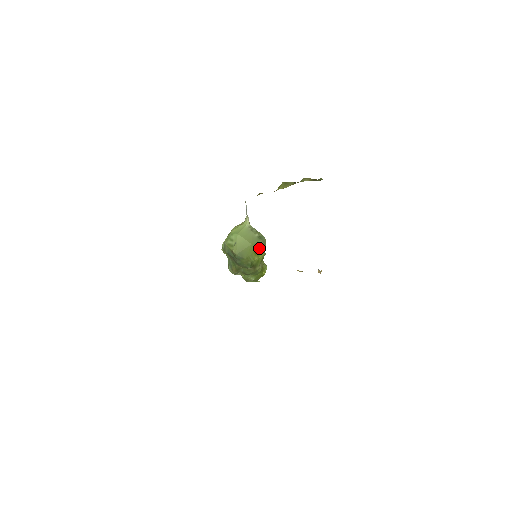
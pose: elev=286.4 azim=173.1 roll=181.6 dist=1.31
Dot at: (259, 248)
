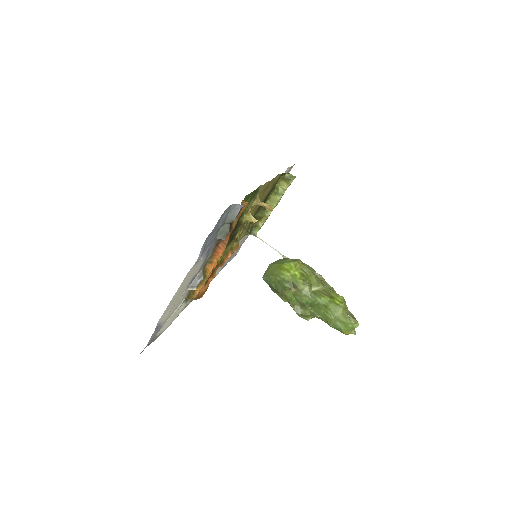
Dot at: (285, 264)
